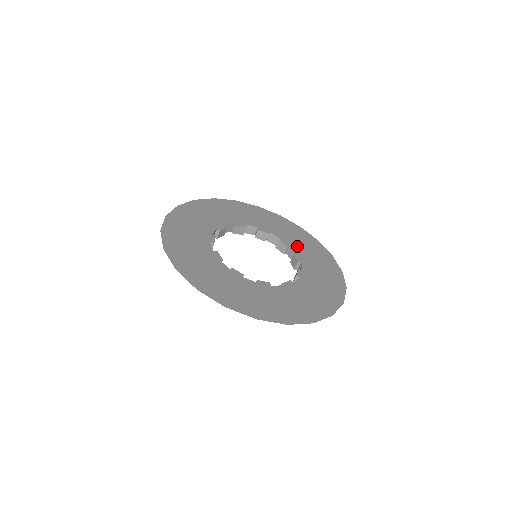
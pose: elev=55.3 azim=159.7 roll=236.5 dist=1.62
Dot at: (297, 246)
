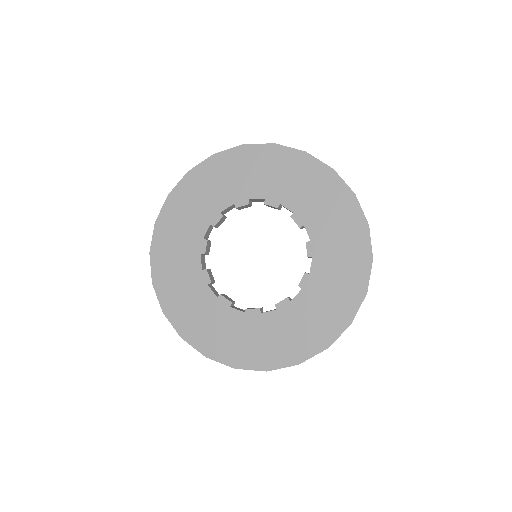
Dot at: (323, 260)
